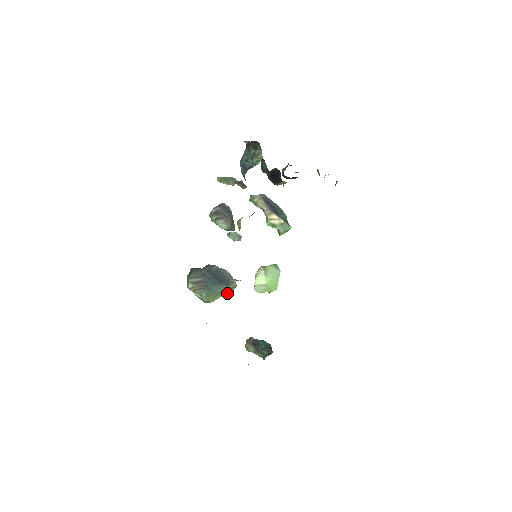
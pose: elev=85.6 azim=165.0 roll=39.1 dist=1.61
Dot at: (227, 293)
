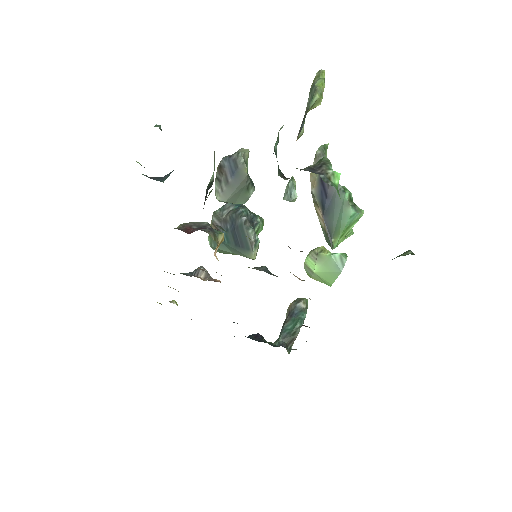
Dot at: occluded
